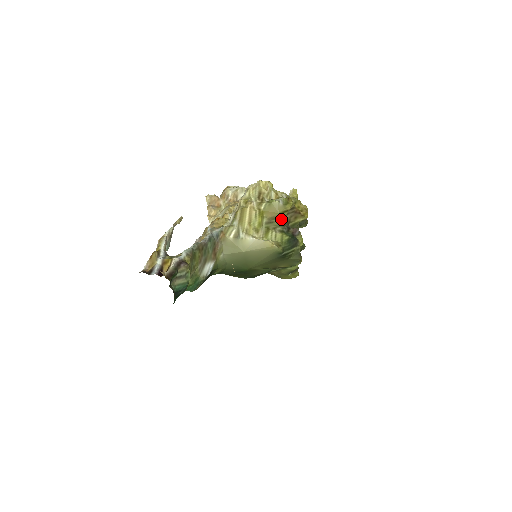
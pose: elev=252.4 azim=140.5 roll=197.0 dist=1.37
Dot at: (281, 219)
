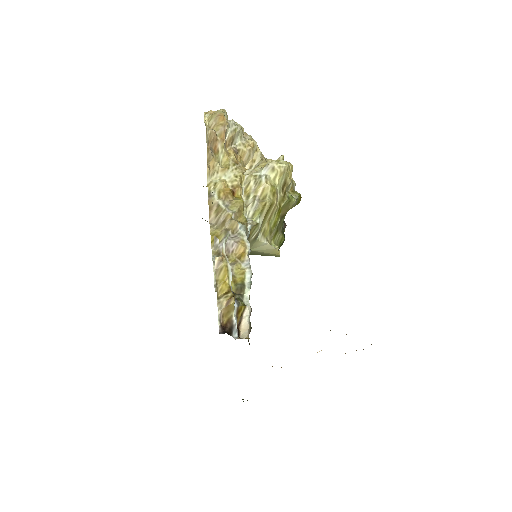
Dot at: (285, 215)
